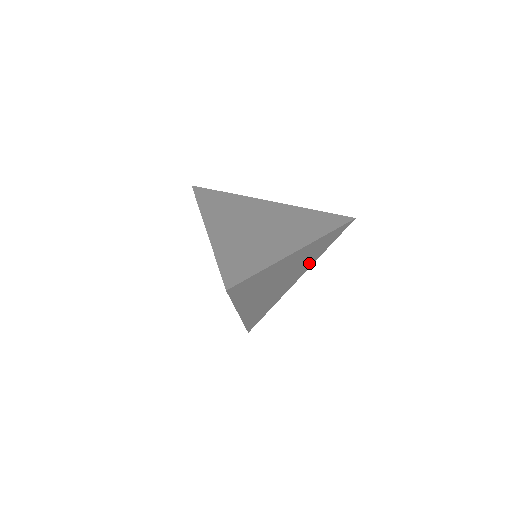
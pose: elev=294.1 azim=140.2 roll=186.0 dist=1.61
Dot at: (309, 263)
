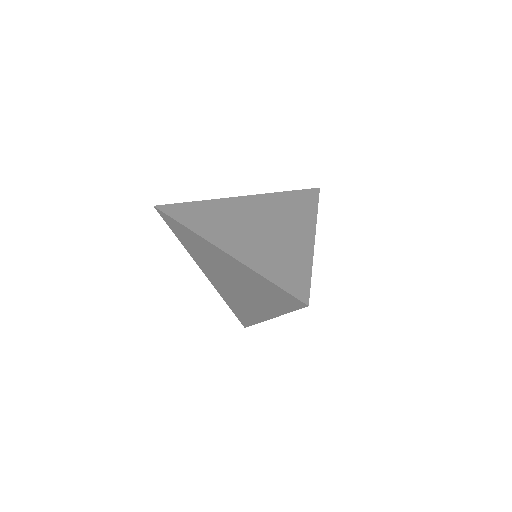
Dot at: occluded
